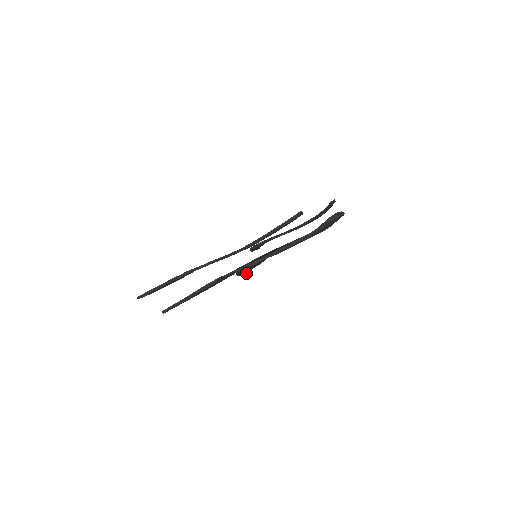
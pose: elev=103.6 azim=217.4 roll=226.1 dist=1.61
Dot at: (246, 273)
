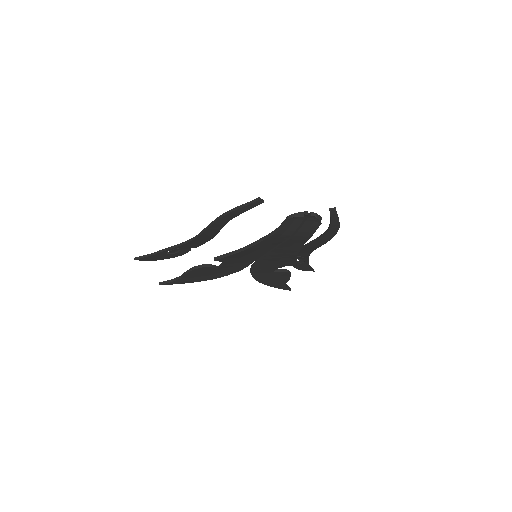
Dot at: (284, 289)
